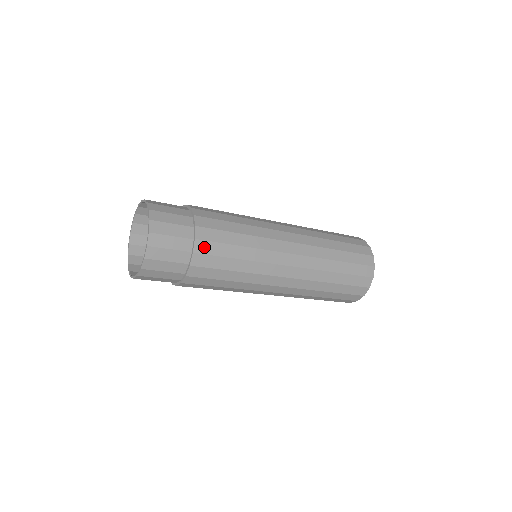
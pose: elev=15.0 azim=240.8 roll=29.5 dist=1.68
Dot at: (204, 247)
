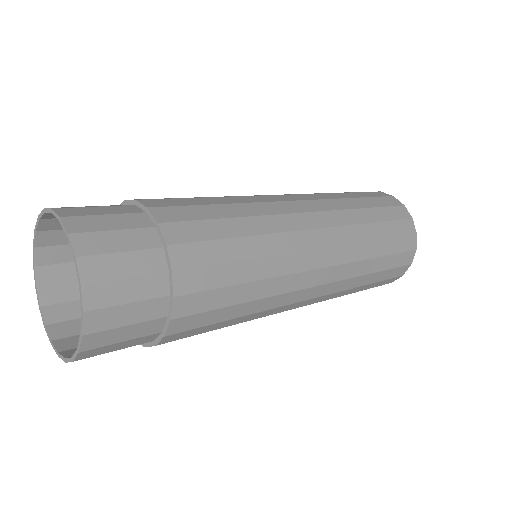
Dot at: (177, 336)
